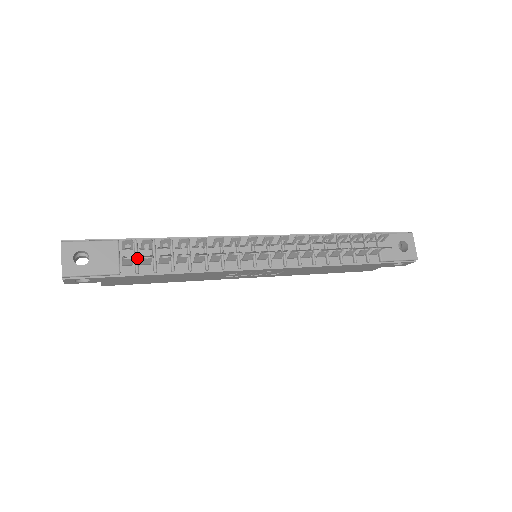
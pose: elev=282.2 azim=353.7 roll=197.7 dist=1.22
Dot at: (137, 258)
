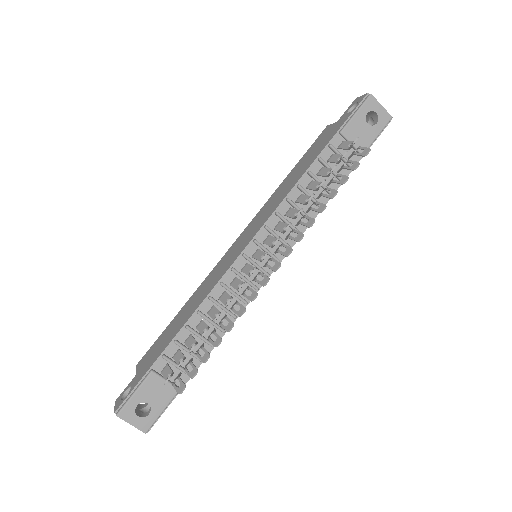
Dot at: (179, 367)
